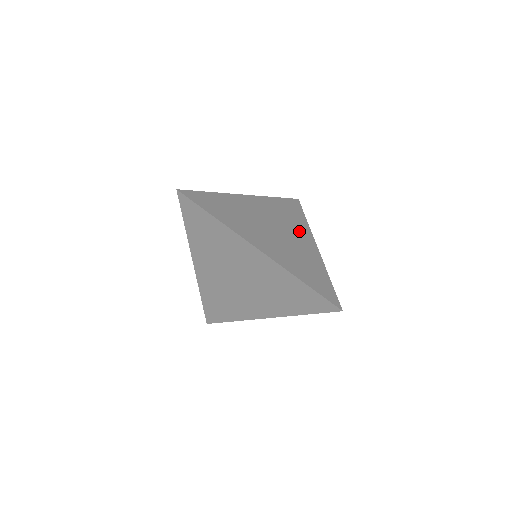
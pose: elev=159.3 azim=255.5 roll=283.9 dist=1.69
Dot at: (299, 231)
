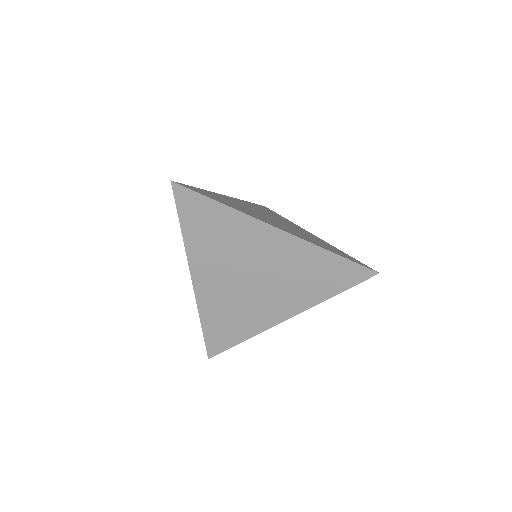
Dot at: (289, 223)
